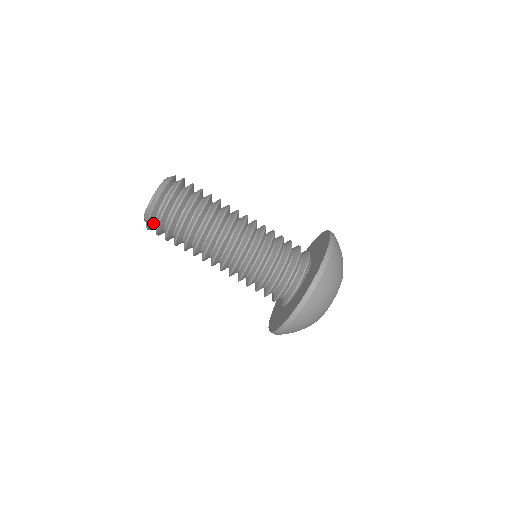
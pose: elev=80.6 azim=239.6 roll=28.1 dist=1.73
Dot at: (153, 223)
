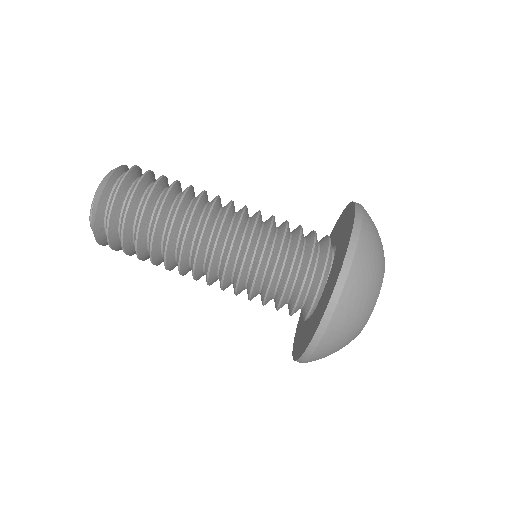
Dot at: occluded
